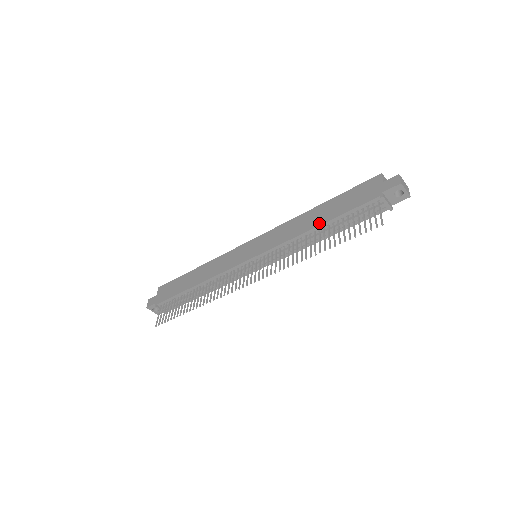
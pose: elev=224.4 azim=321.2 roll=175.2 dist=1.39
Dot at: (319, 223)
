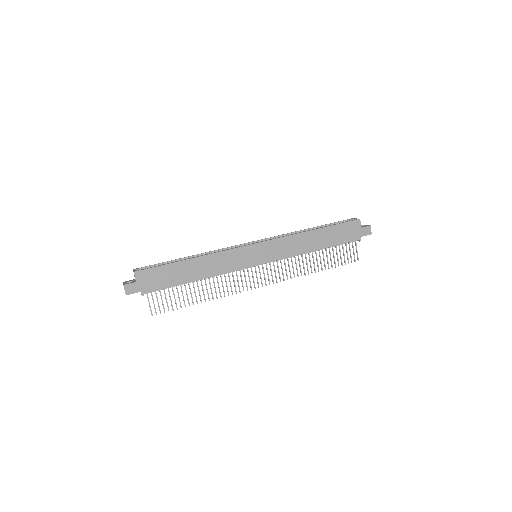
Dot at: (319, 248)
